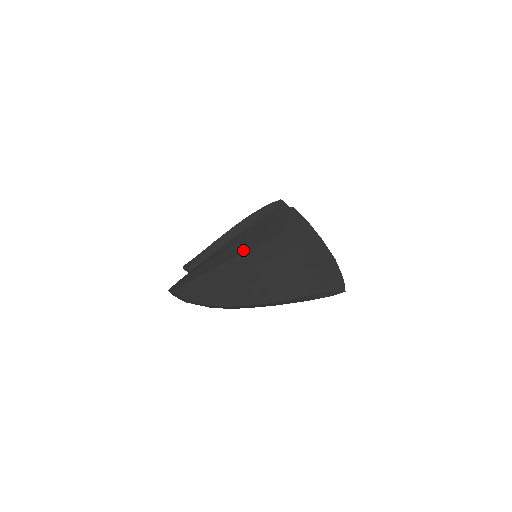
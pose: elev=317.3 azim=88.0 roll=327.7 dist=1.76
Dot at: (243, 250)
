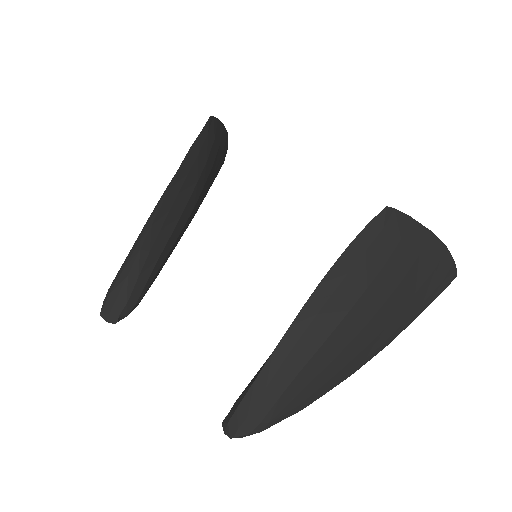
Dot at: (337, 318)
